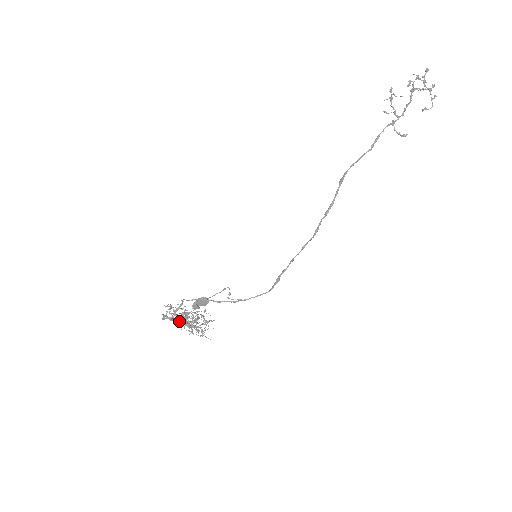
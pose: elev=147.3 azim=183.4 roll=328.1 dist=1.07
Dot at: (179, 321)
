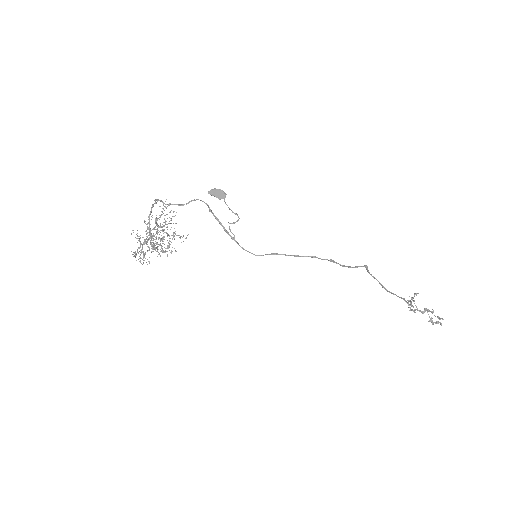
Dot at: occluded
